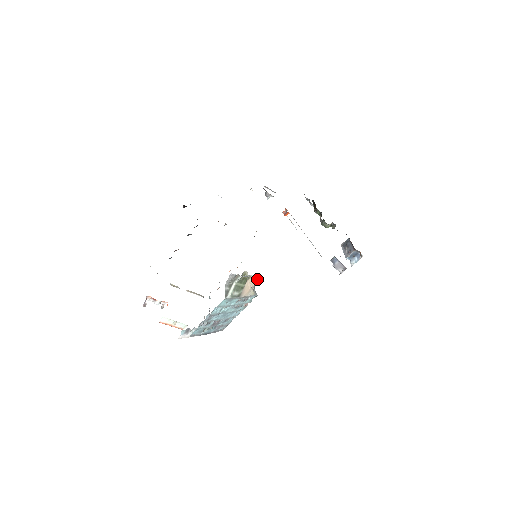
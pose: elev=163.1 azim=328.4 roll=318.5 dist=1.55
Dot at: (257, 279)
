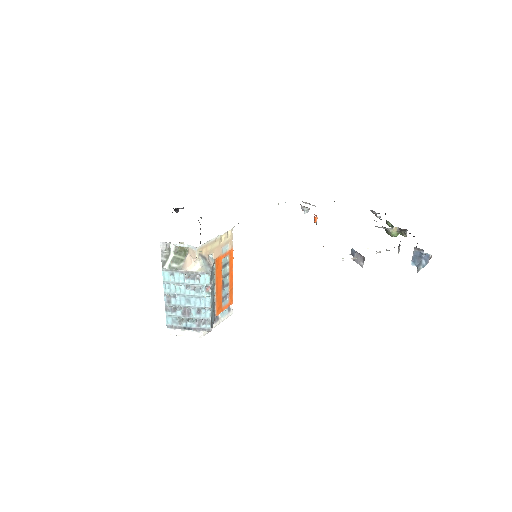
Dot at: (193, 250)
